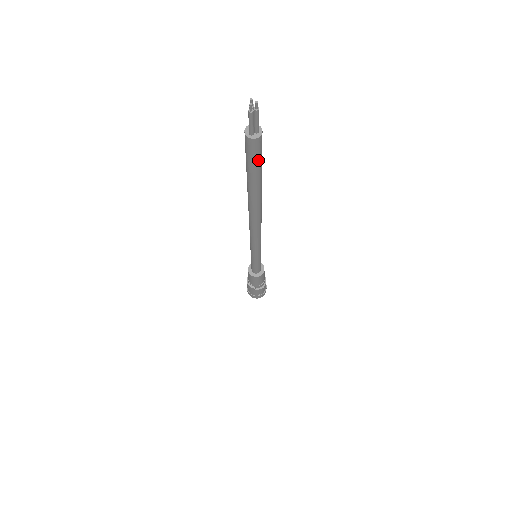
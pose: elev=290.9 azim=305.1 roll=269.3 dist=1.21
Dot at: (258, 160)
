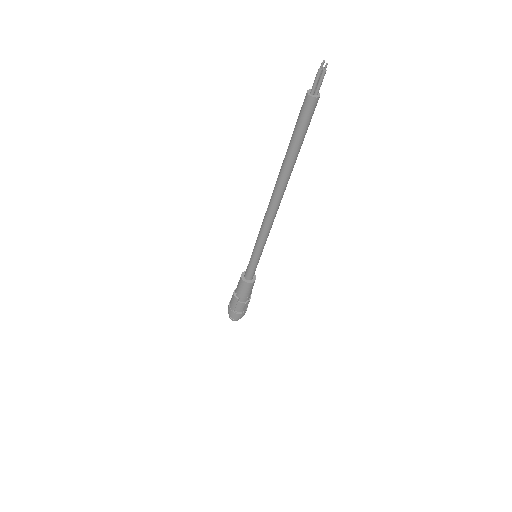
Dot at: (306, 123)
